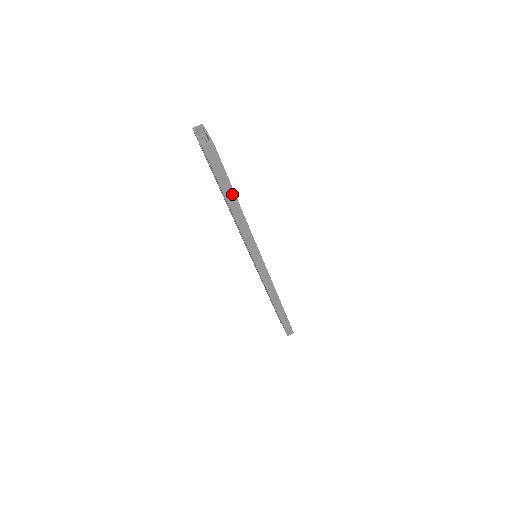
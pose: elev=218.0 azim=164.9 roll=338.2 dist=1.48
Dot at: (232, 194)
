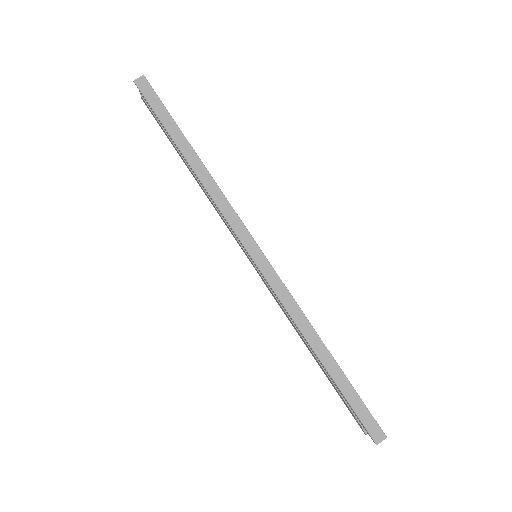
Dot at: (180, 136)
